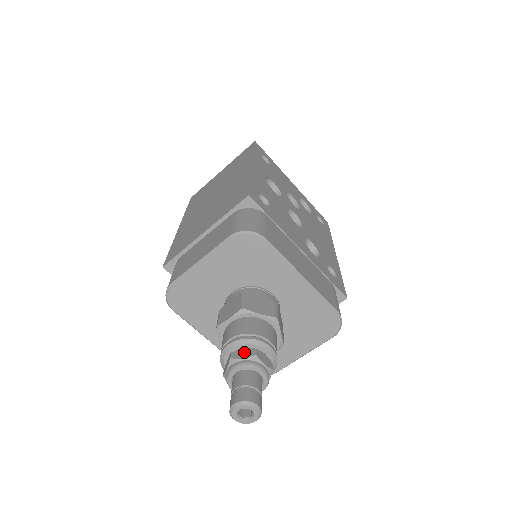
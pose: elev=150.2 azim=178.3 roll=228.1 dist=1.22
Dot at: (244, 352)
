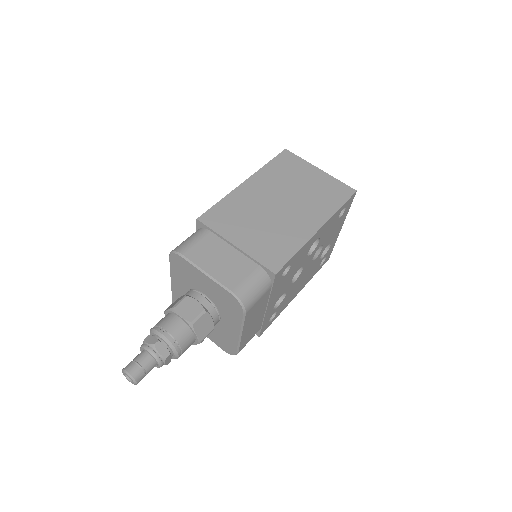
Dot at: (164, 349)
